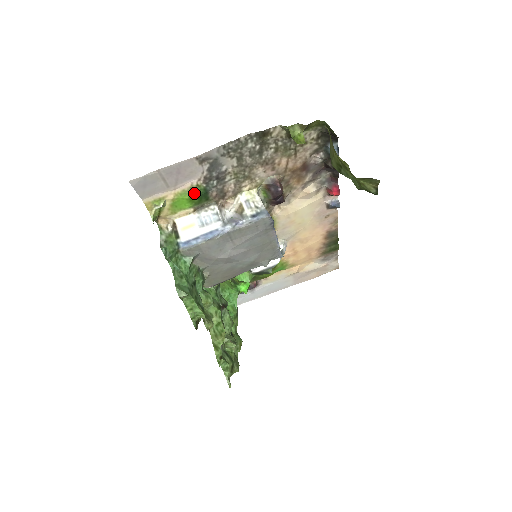
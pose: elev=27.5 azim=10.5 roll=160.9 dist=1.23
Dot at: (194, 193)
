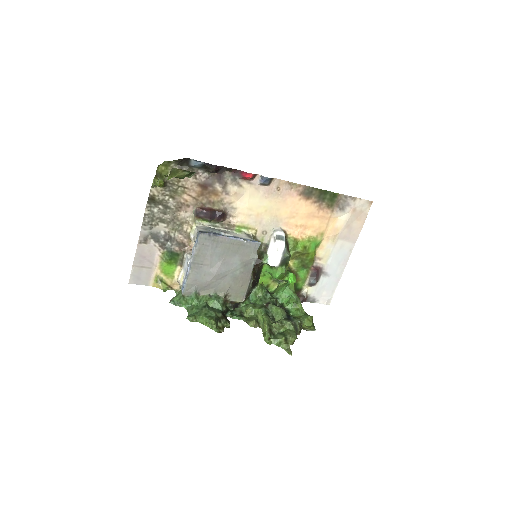
Dot at: (166, 259)
